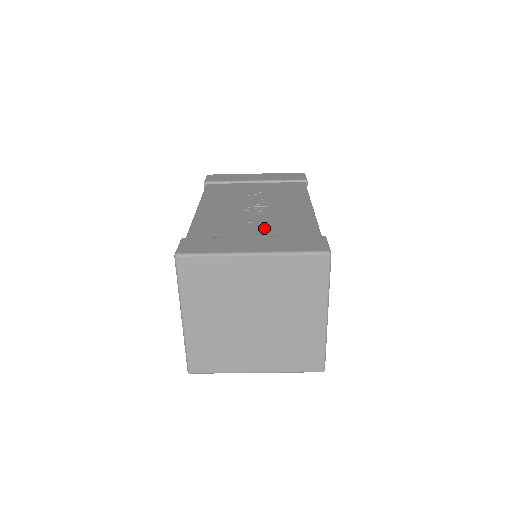
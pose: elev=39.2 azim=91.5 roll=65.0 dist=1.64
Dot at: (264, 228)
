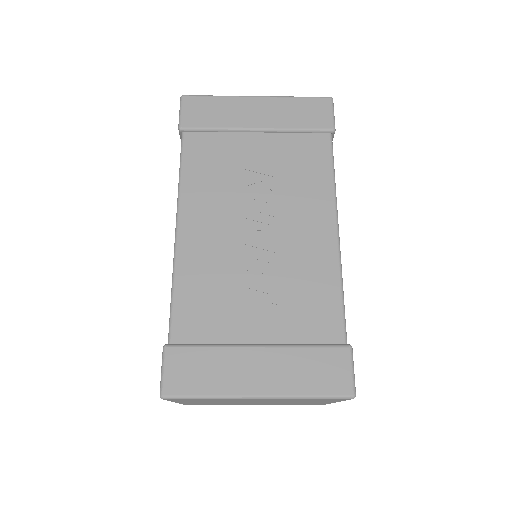
Dot at: (272, 310)
